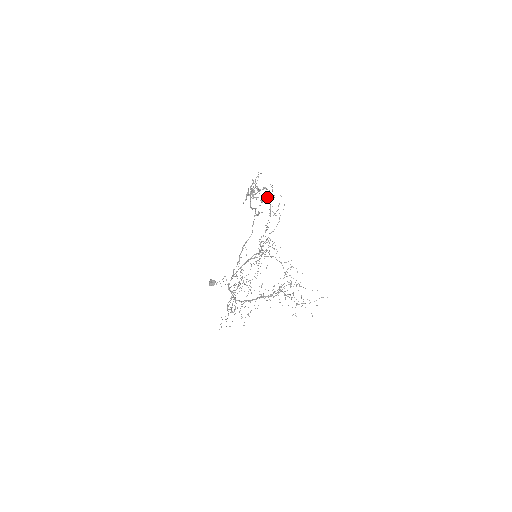
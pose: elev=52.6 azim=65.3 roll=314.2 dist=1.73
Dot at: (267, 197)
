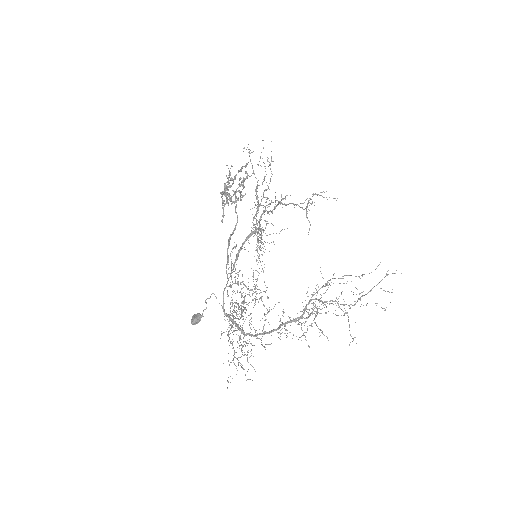
Dot at: (246, 172)
